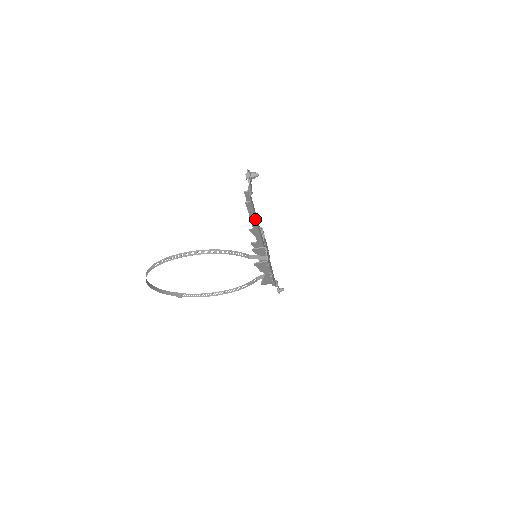
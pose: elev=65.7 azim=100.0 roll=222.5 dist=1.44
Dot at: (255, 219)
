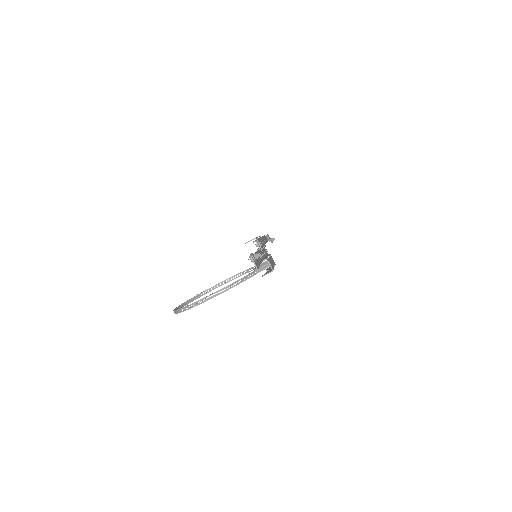
Dot at: occluded
